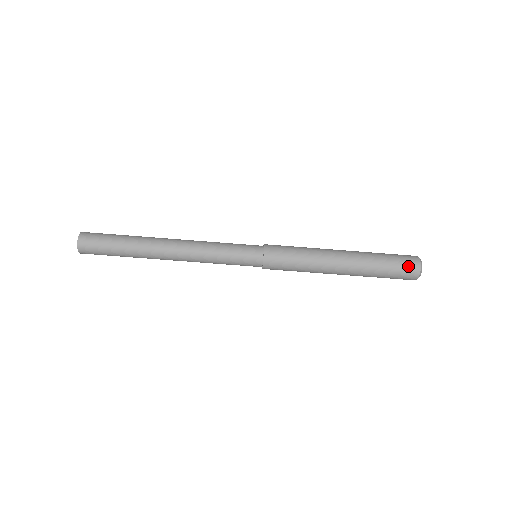
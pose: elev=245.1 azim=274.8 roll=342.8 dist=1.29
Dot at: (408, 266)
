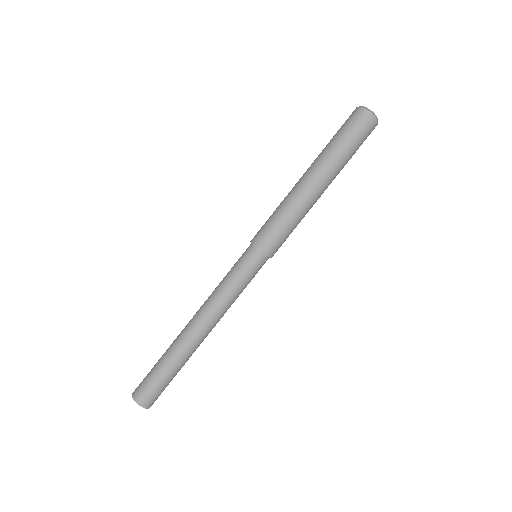
Dot at: (349, 118)
